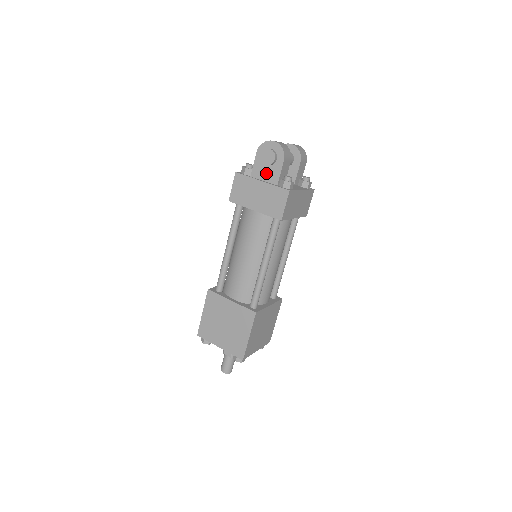
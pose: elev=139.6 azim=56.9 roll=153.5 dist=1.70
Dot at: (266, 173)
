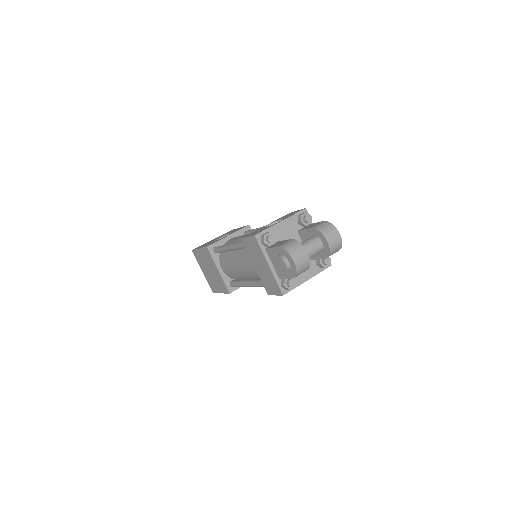
Dot at: (276, 264)
